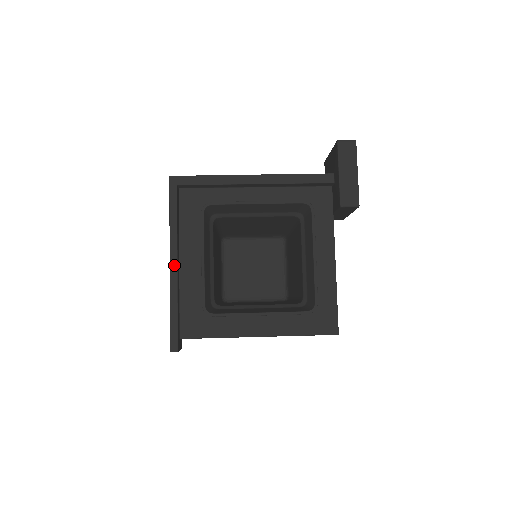
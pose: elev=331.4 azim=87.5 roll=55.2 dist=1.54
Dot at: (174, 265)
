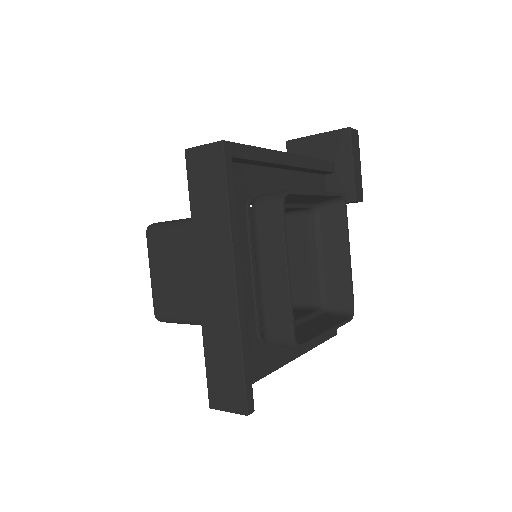
Dot at: (240, 284)
